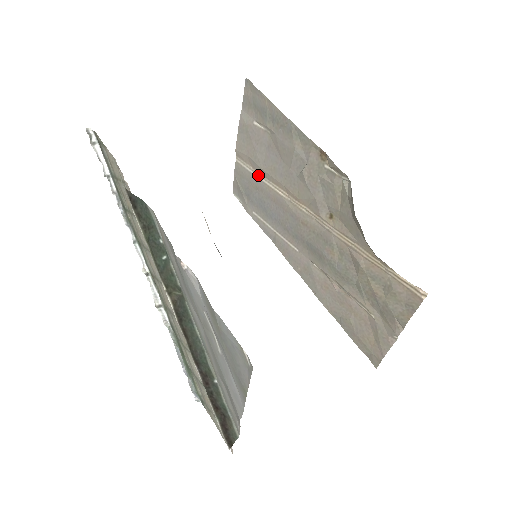
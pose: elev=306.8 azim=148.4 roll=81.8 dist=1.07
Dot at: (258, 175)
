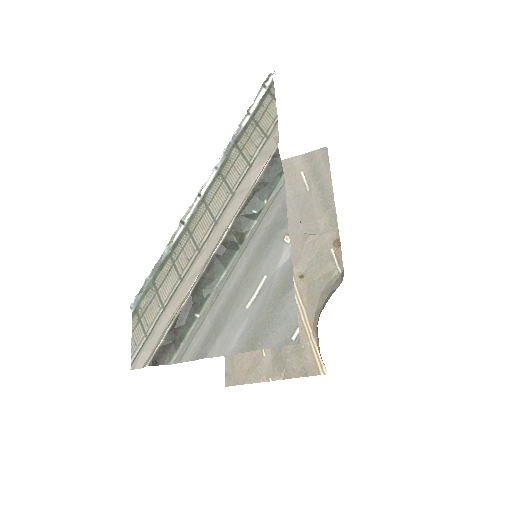
Dot at: occluded
